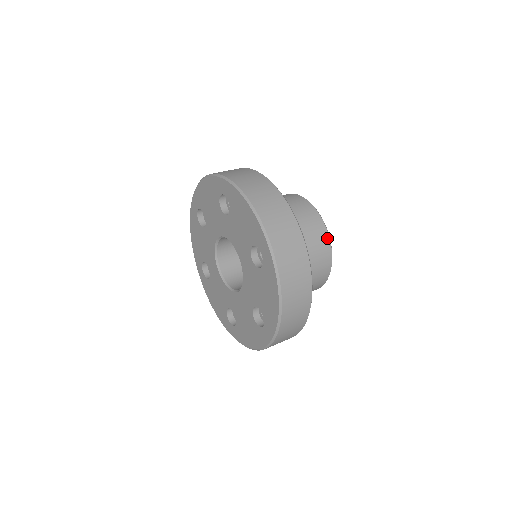
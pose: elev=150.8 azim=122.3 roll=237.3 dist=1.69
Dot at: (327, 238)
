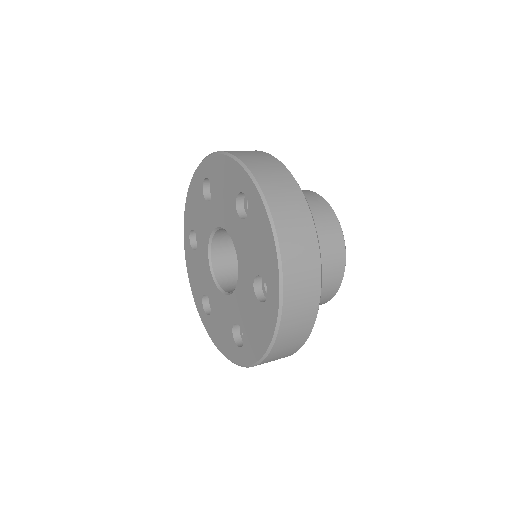
Dot at: (329, 208)
